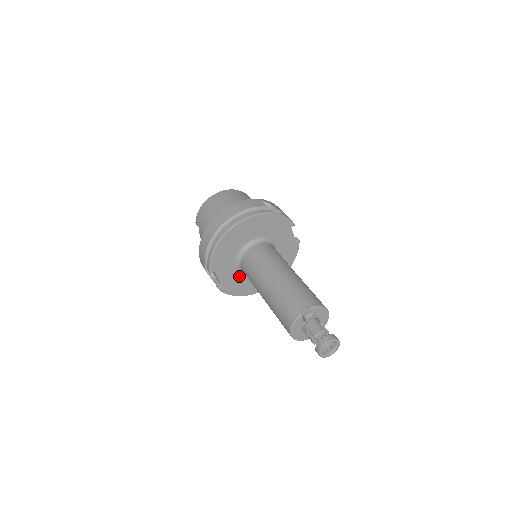
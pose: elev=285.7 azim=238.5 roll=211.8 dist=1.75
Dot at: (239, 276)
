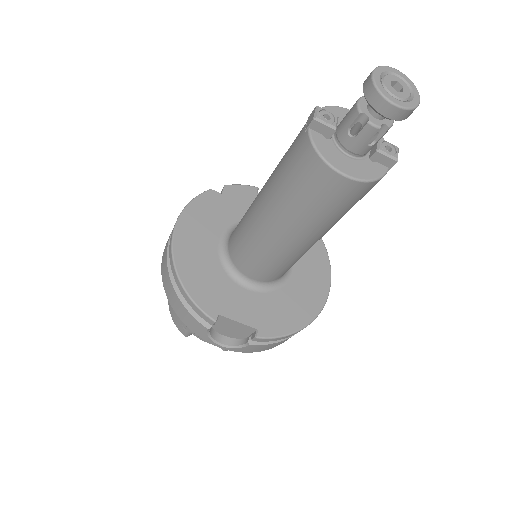
Dot at: (265, 298)
